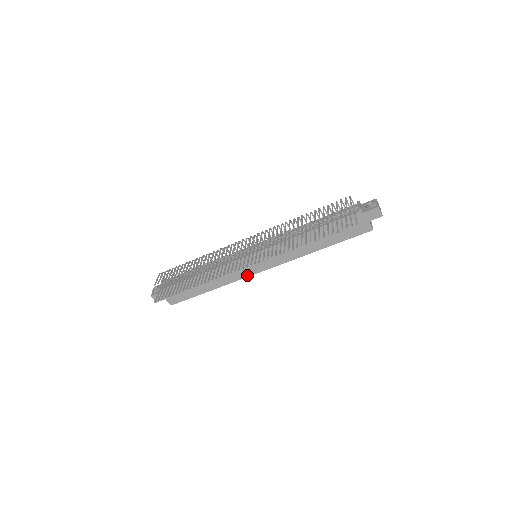
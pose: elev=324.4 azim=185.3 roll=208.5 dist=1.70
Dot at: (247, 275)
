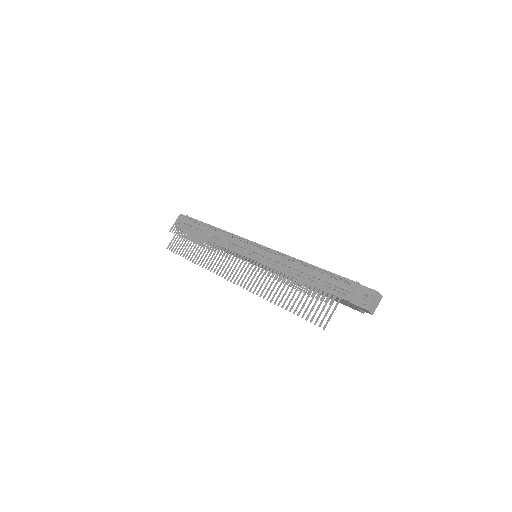
Dot at: occluded
